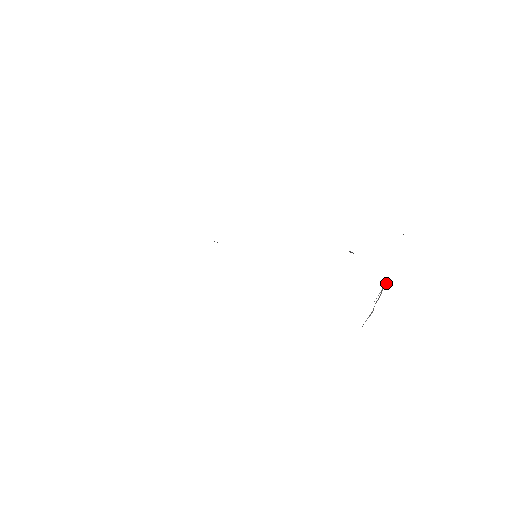
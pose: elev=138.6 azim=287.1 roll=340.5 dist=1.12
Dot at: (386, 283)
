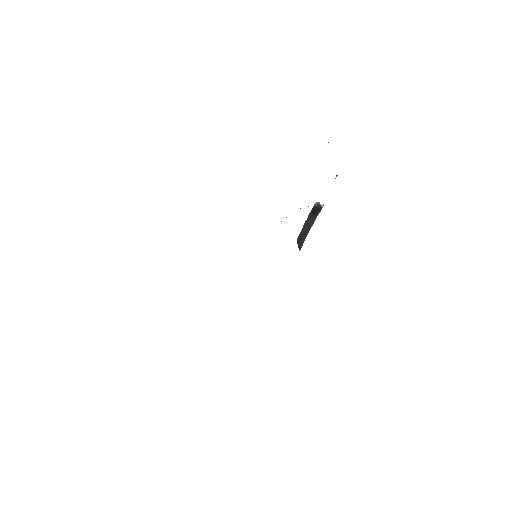
Dot at: occluded
